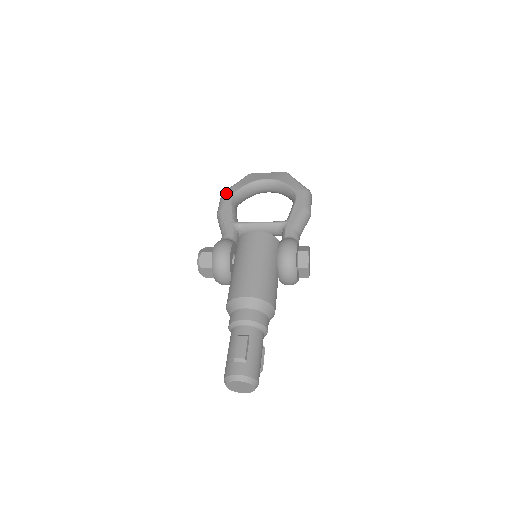
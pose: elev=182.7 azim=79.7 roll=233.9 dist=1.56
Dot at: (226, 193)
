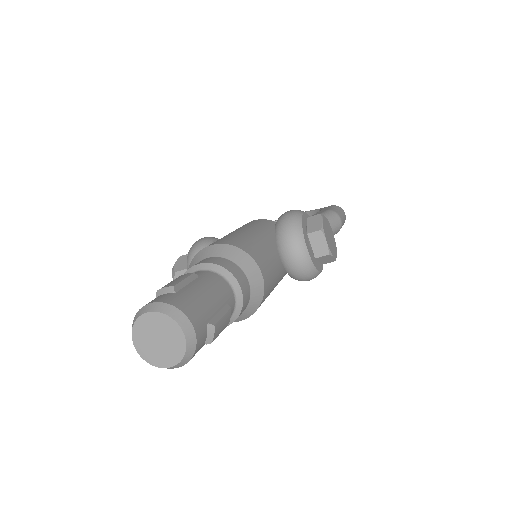
Dot at: occluded
